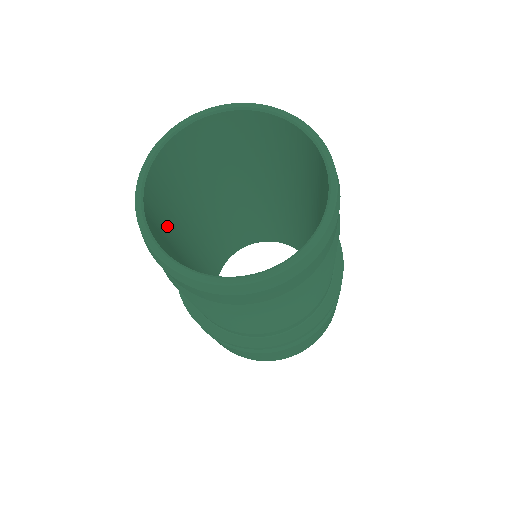
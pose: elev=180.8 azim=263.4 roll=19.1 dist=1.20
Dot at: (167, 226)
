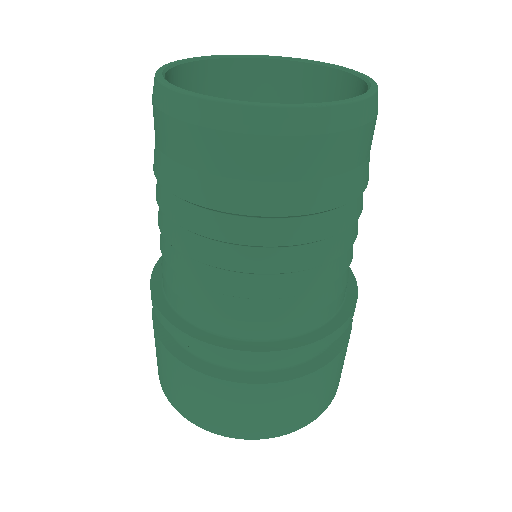
Dot at: occluded
